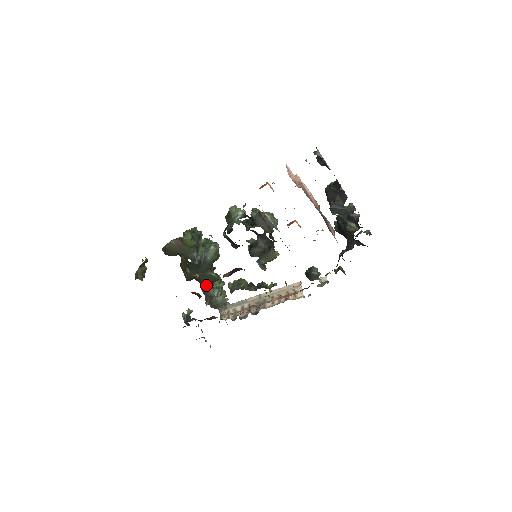
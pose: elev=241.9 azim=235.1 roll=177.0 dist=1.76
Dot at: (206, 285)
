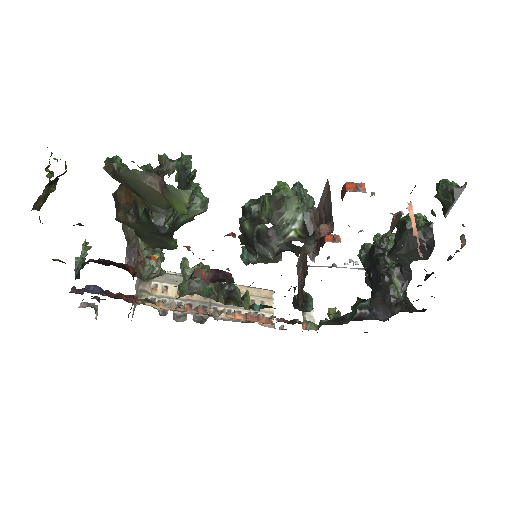
Dot at: (145, 243)
